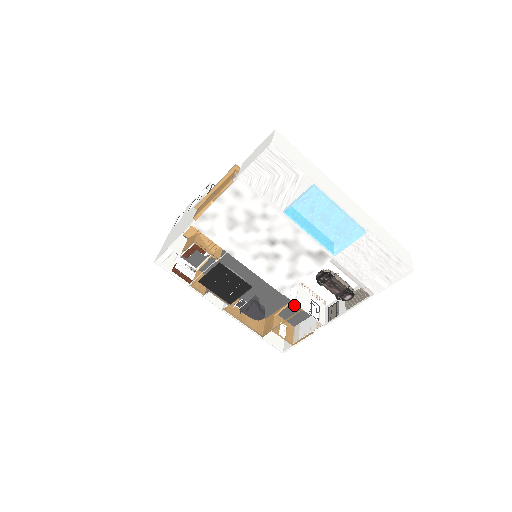
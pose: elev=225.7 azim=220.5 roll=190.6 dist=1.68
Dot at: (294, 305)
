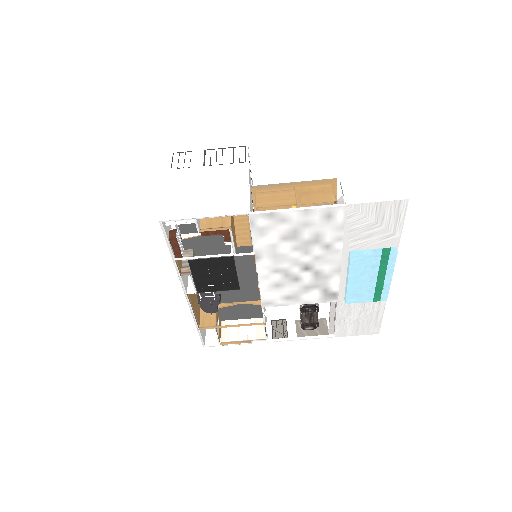
Dot at: (242, 306)
